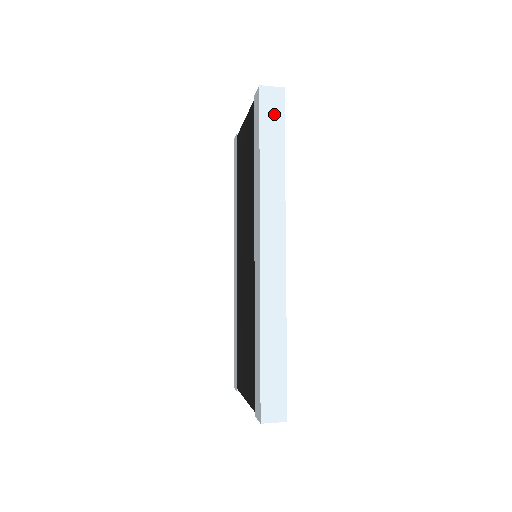
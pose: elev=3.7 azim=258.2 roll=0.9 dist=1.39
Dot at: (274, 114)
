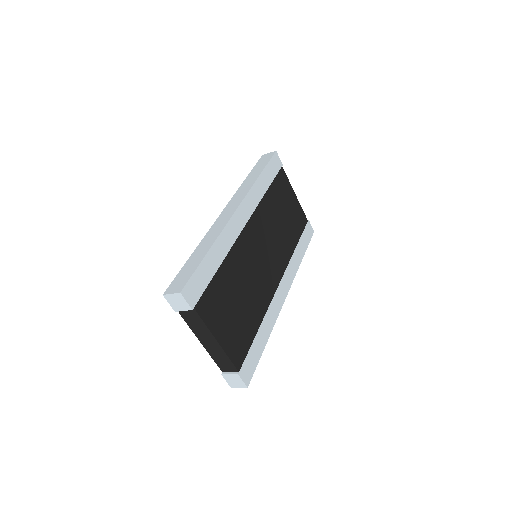
Dot at: (264, 161)
